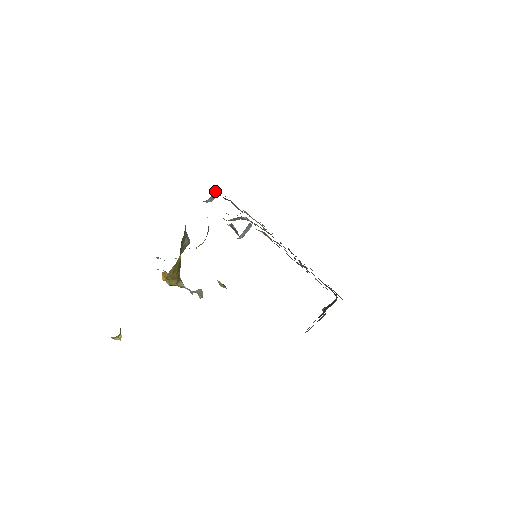
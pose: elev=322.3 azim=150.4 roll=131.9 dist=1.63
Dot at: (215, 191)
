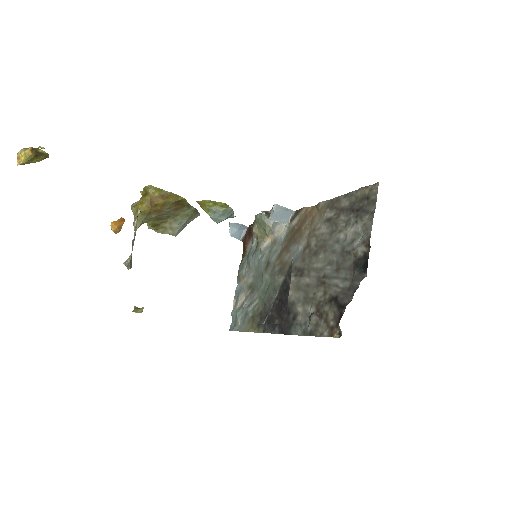
Dot at: (248, 229)
